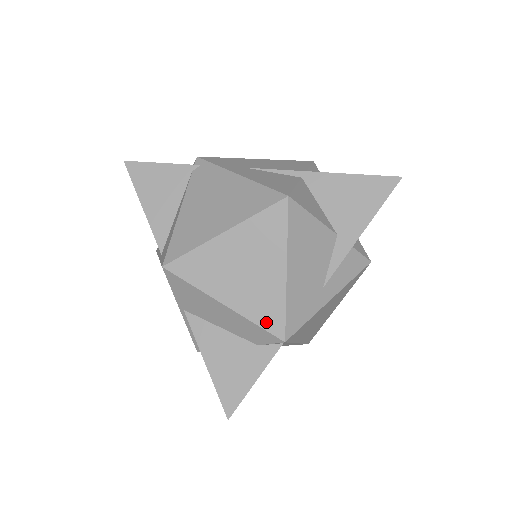
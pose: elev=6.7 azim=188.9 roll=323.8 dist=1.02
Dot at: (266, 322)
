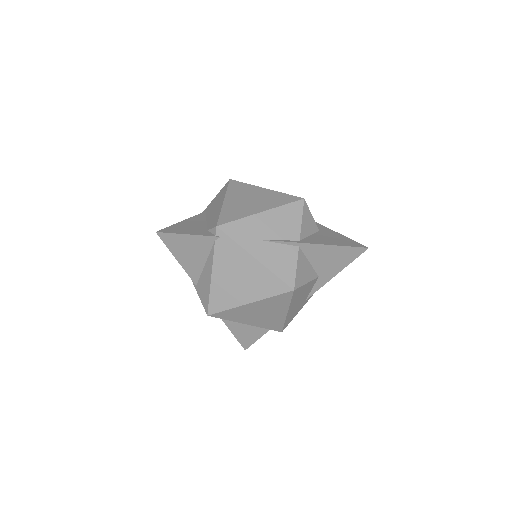
Dot at: (272, 328)
